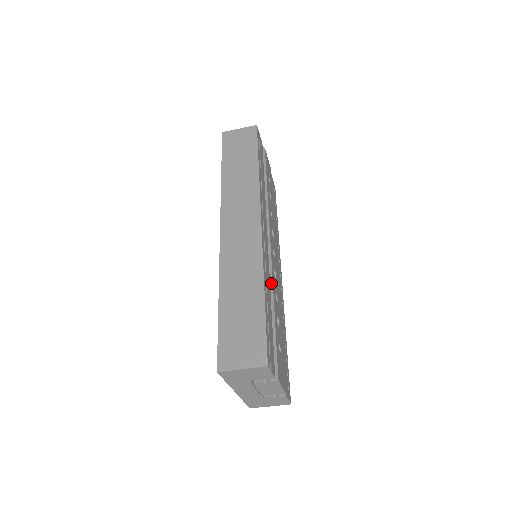
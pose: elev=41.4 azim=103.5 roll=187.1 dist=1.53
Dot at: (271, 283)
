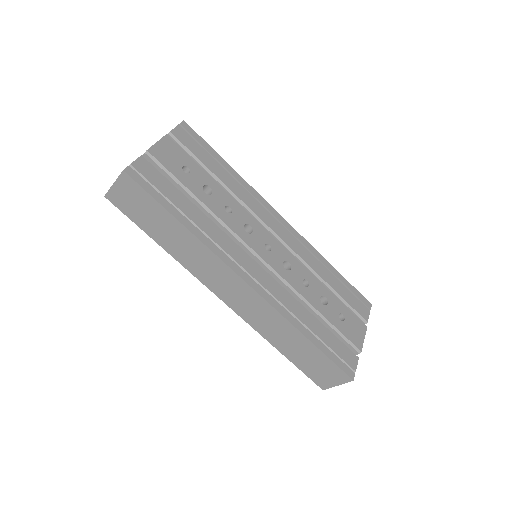
Dot at: (295, 292)
